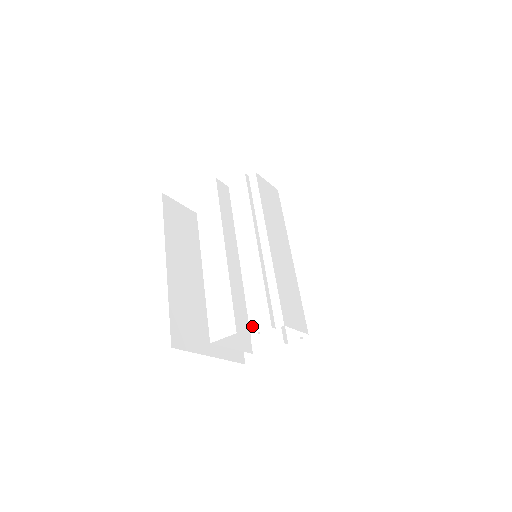
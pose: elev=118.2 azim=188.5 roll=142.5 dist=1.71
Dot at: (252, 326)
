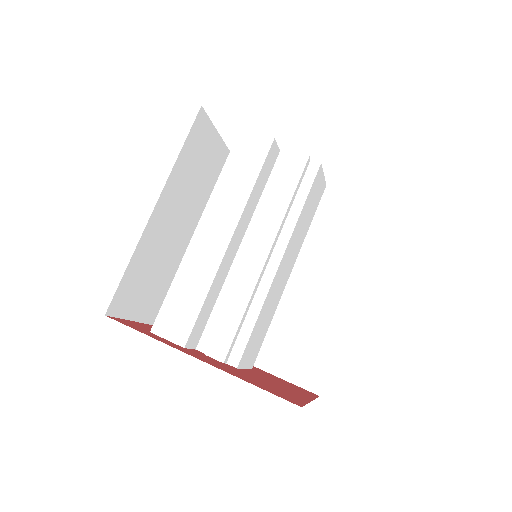
Dot at: (204, 339)
